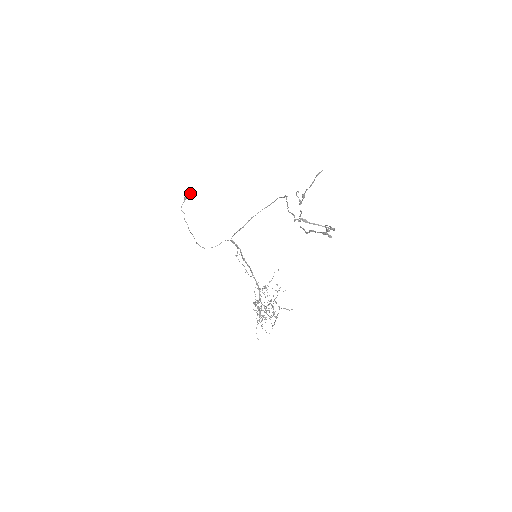
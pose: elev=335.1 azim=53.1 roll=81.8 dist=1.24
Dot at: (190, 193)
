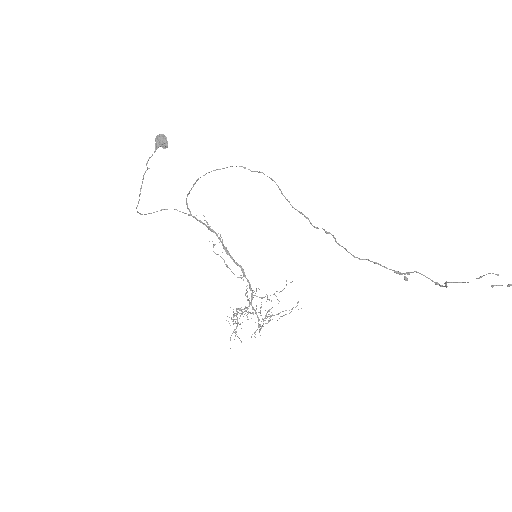
Dot at: (167, 143)
